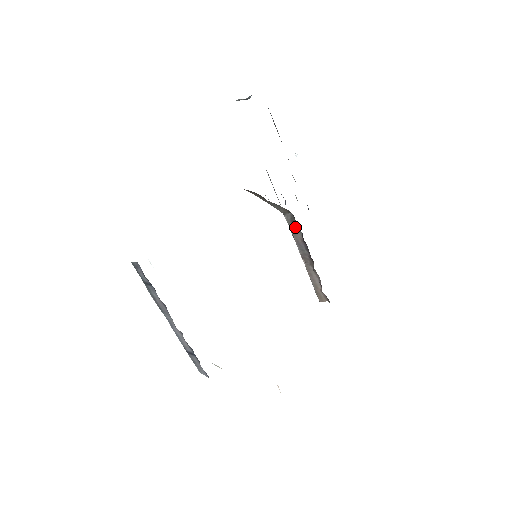
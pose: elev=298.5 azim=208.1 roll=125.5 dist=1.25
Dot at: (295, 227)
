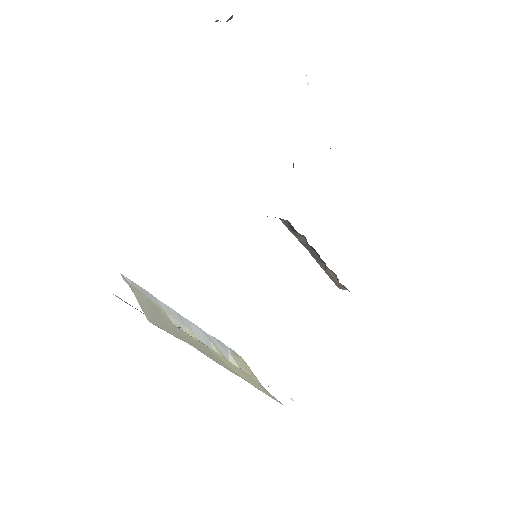
Dot at: (296, 232)
